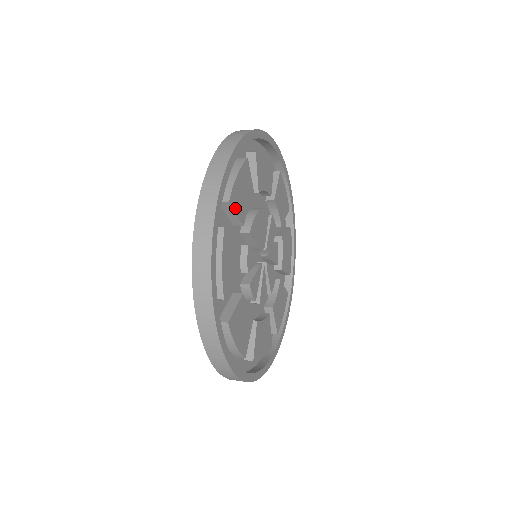
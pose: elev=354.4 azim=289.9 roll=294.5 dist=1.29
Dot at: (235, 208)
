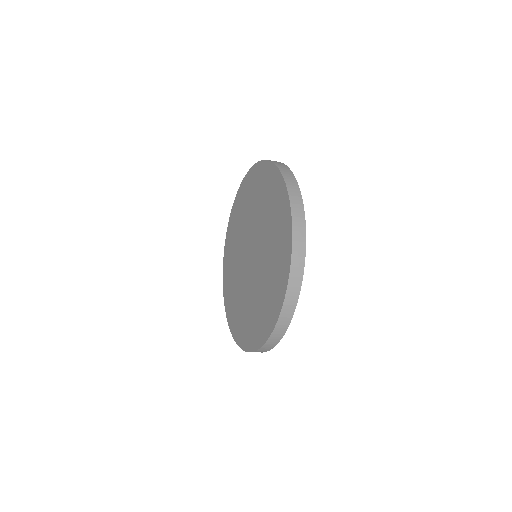
Dot at: occluded
